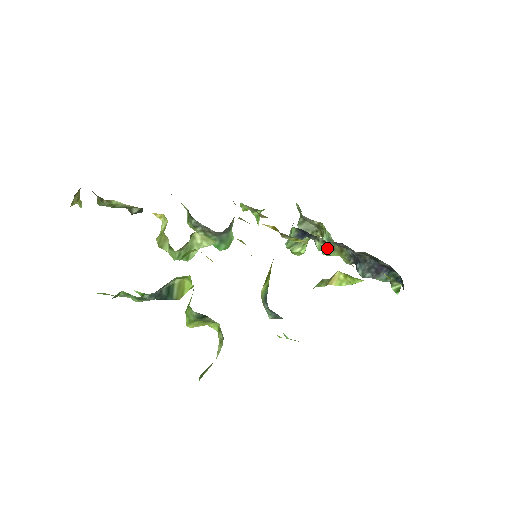
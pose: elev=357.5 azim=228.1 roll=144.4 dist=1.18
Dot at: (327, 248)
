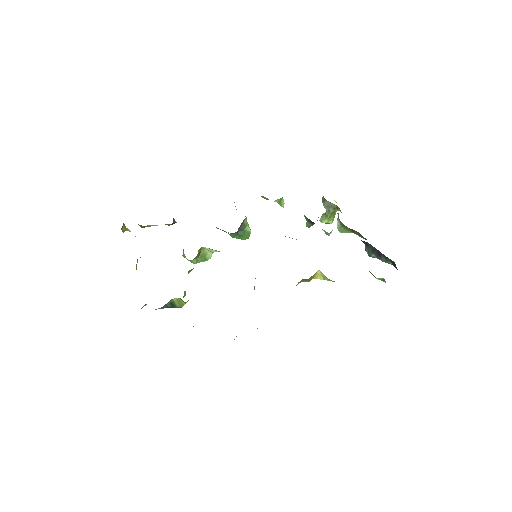
Dot at: occluded
